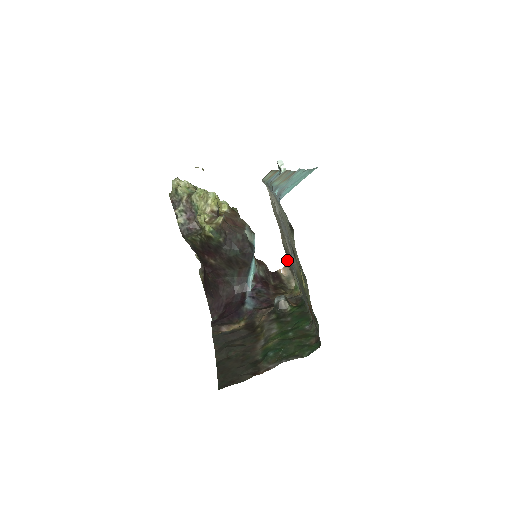
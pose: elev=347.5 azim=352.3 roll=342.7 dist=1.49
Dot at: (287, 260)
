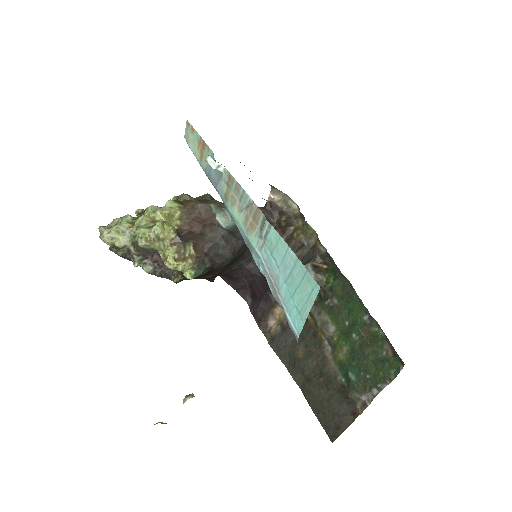
Dot at: occluded
